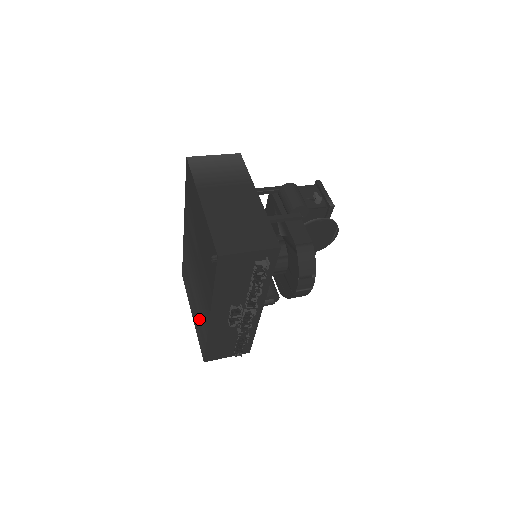
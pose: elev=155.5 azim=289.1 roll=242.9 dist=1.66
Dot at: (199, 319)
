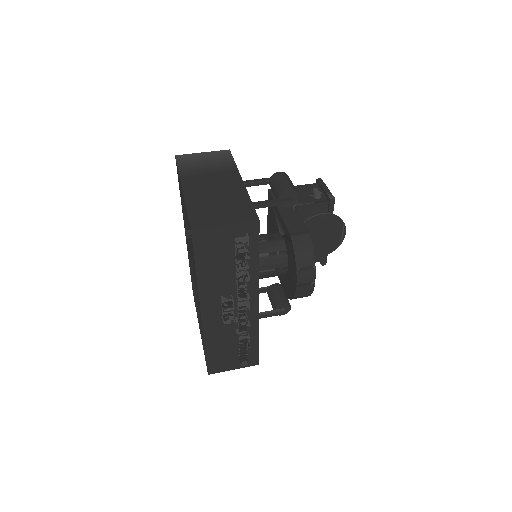
Dot at: (200, 326)
